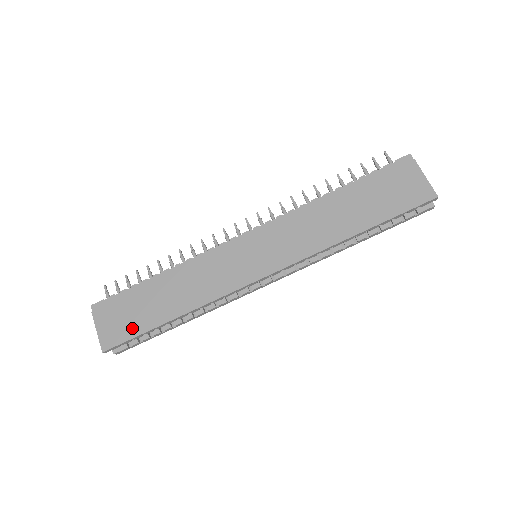
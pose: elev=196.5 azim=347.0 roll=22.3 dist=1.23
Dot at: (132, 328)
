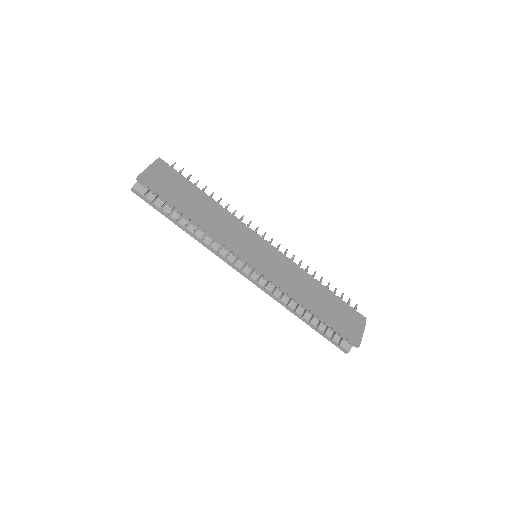
Dot at: (167, 191)
